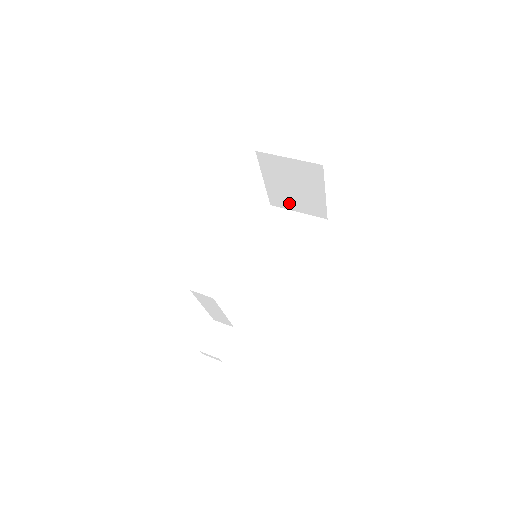
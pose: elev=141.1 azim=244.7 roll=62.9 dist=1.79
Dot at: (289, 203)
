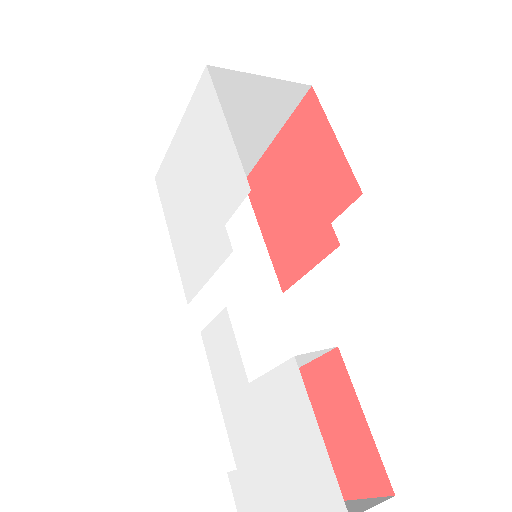
Dot at: occluded
